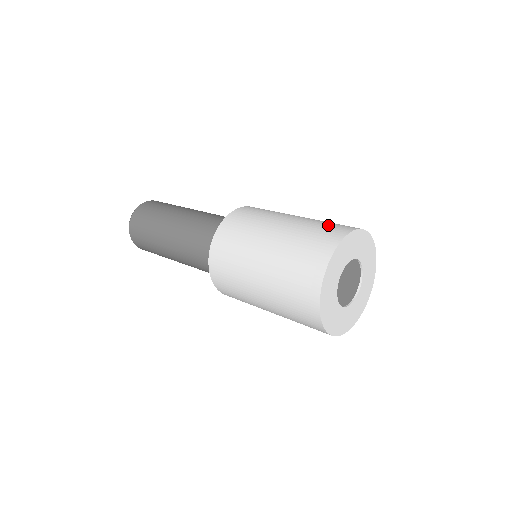
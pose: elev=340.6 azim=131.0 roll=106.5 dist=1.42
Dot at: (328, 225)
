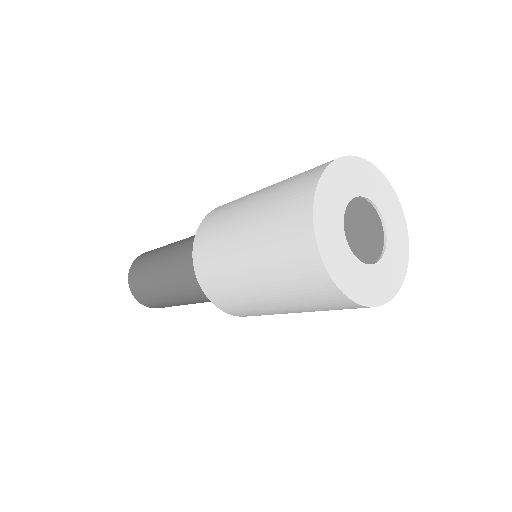
Dot at: occluded
